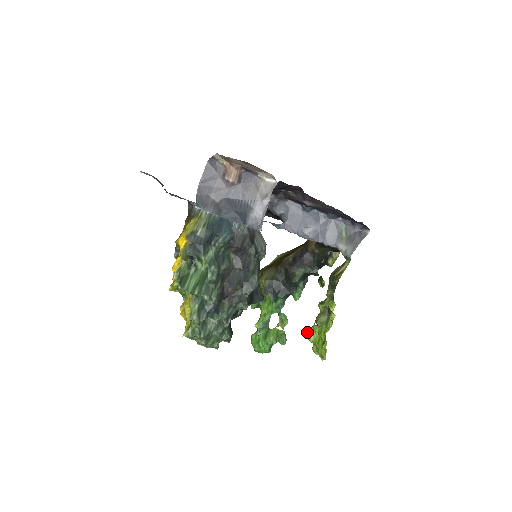
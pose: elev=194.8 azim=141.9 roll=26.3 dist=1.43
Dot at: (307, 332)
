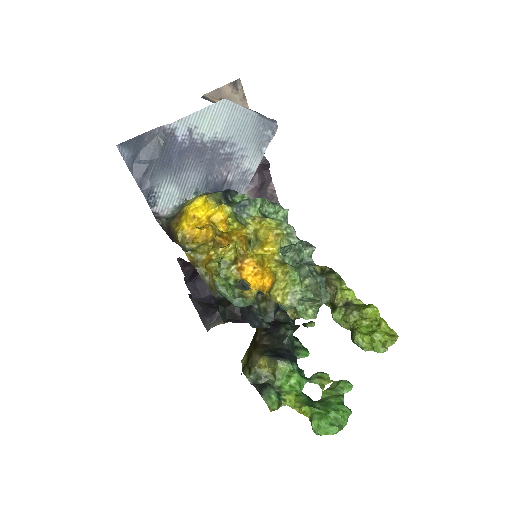
Dot at: (356, 334)
